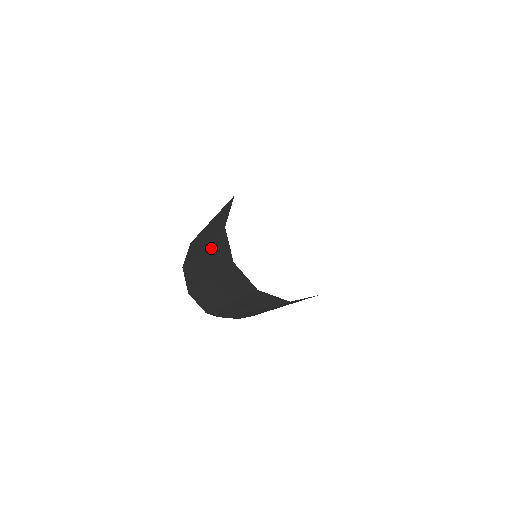
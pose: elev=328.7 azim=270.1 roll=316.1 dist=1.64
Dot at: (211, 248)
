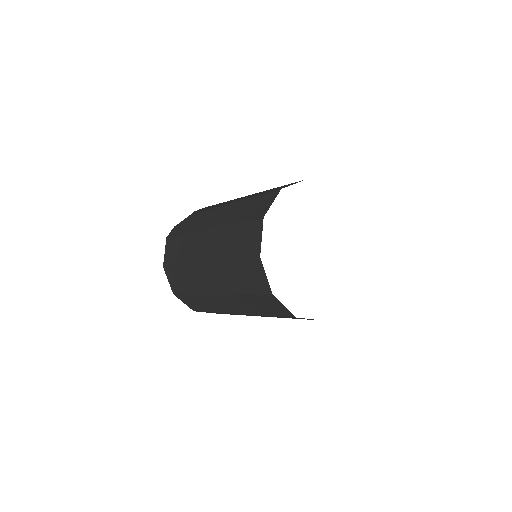
Dot at: (242, 299)
